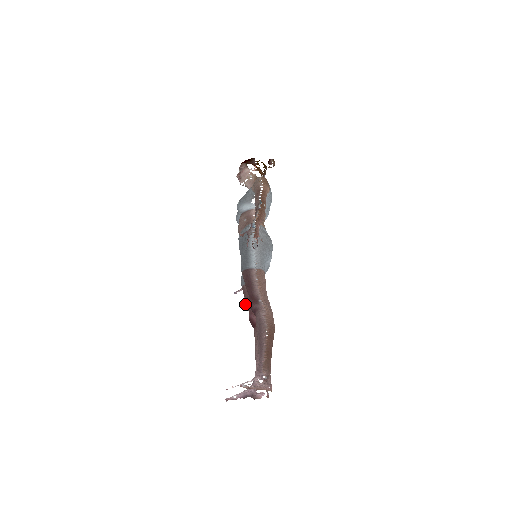
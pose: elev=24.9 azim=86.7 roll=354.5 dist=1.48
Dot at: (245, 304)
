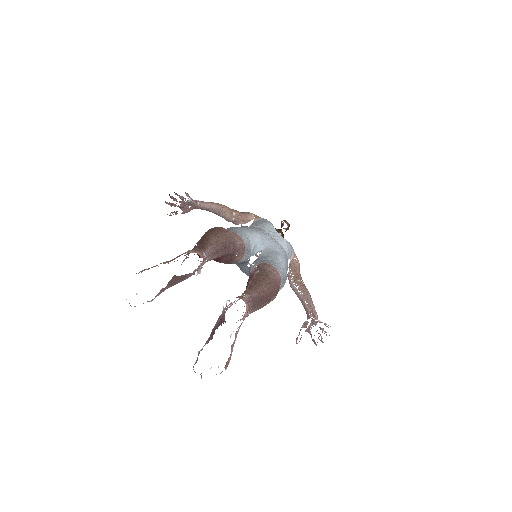
Dot at: (314, 341)
